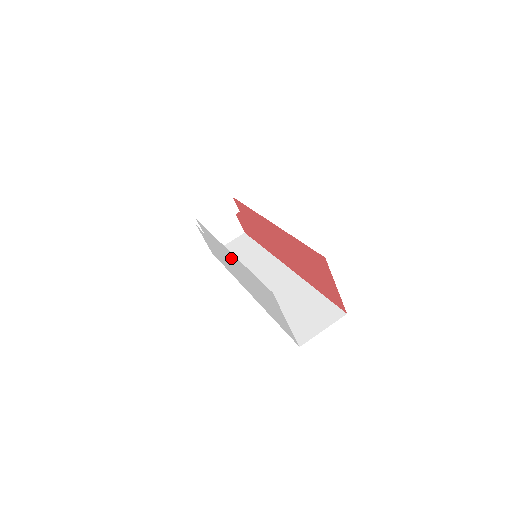
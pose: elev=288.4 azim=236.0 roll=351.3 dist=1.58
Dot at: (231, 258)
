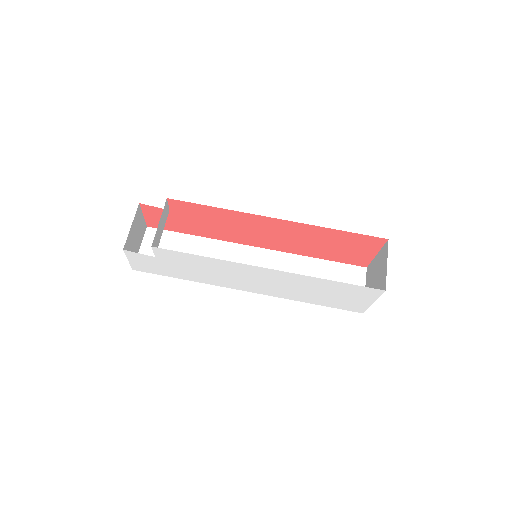
Dot at: (263, 274)
